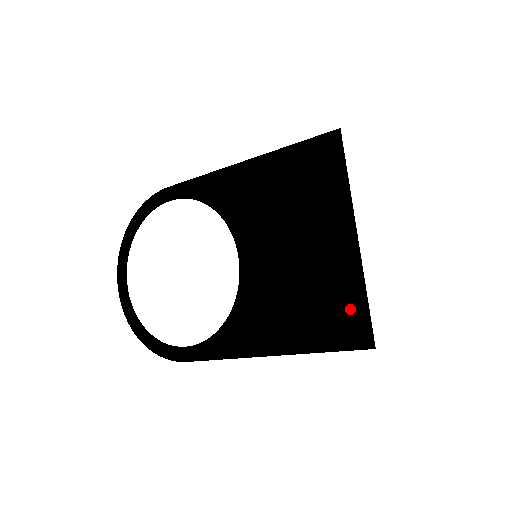
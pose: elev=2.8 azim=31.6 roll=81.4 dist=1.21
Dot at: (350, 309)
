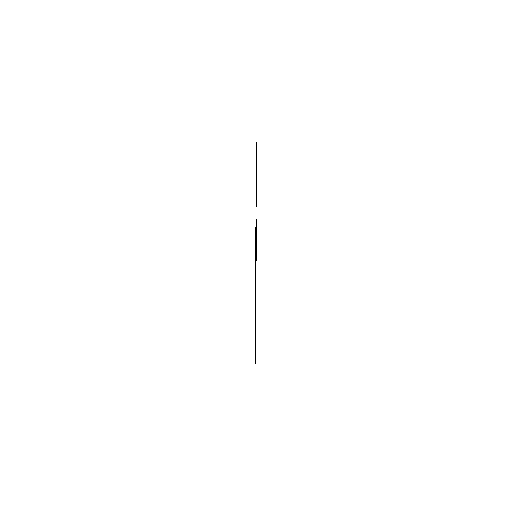
Dot at: occluded
